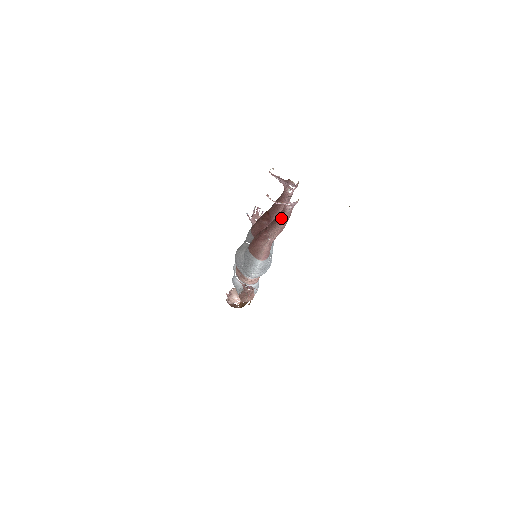
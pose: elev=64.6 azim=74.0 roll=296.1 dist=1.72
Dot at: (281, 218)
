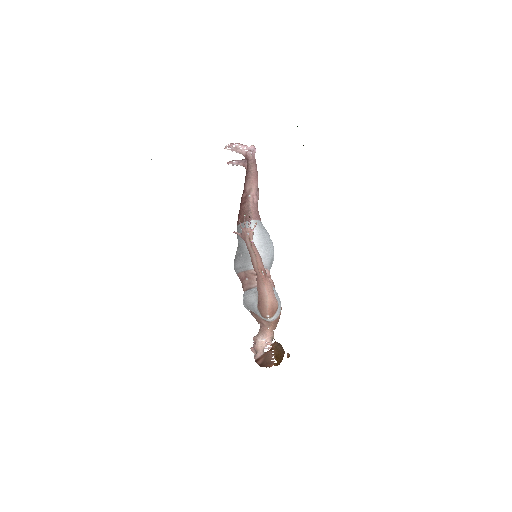
Dot at: (248, 166)
